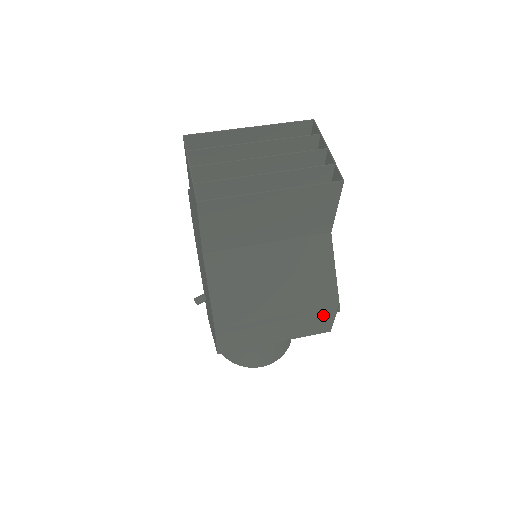
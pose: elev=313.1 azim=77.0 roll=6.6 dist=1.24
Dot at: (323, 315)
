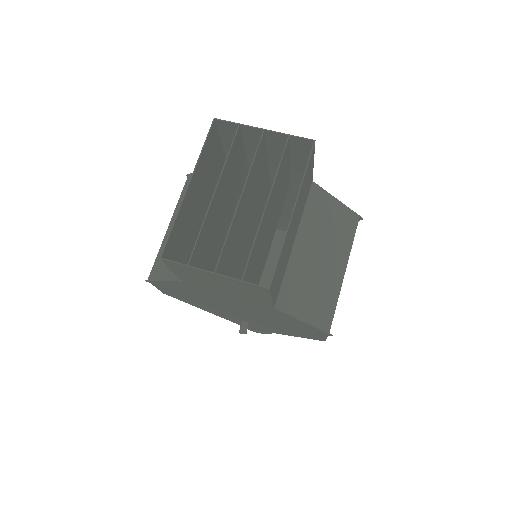
Dot at: occluded
